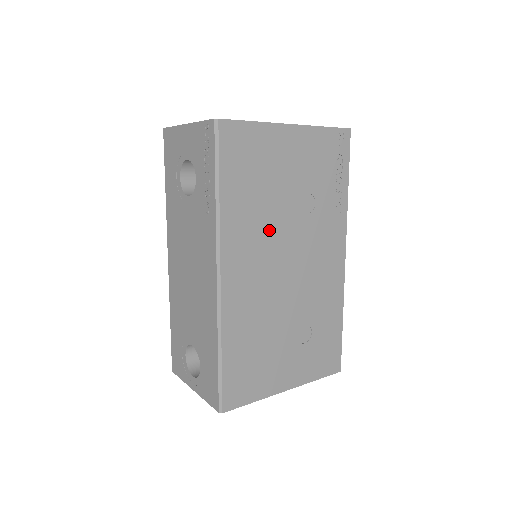
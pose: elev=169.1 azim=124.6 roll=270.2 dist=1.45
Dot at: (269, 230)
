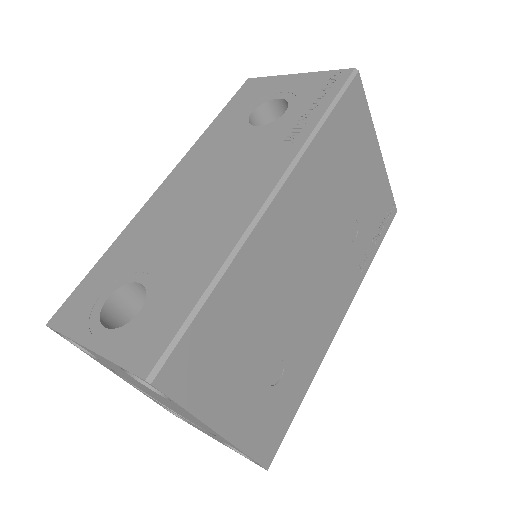
Dot at: (324, 212)
